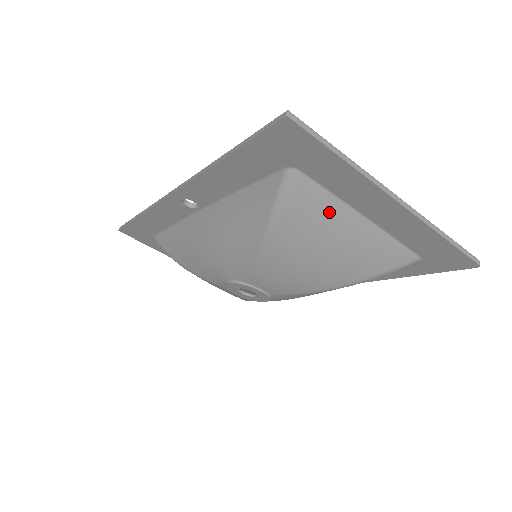
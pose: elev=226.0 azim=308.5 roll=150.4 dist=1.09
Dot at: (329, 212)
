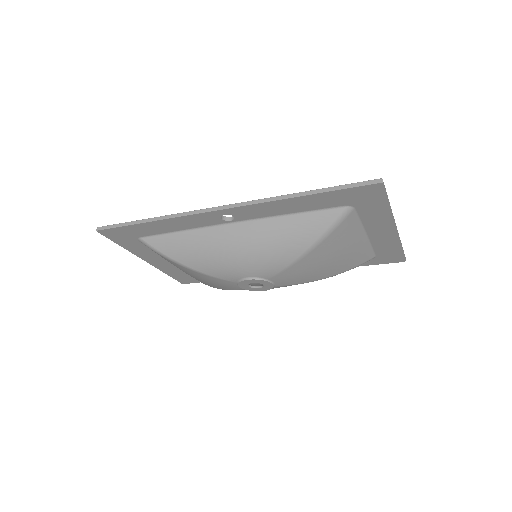
Dot at: (353, 232)
